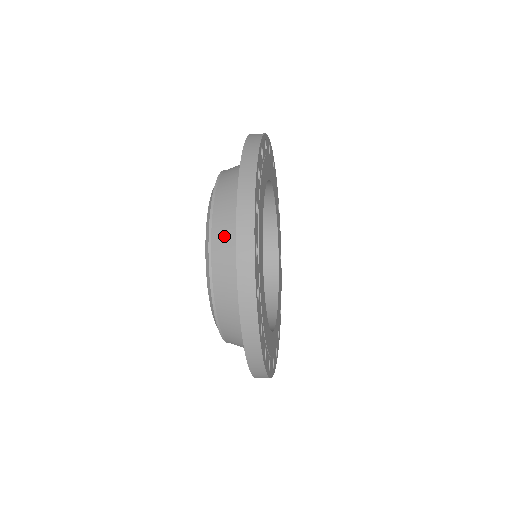
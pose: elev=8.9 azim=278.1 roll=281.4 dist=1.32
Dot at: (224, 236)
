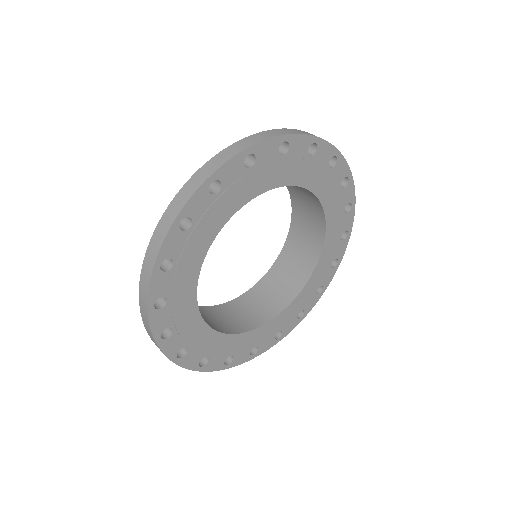
Dot at: occluded
